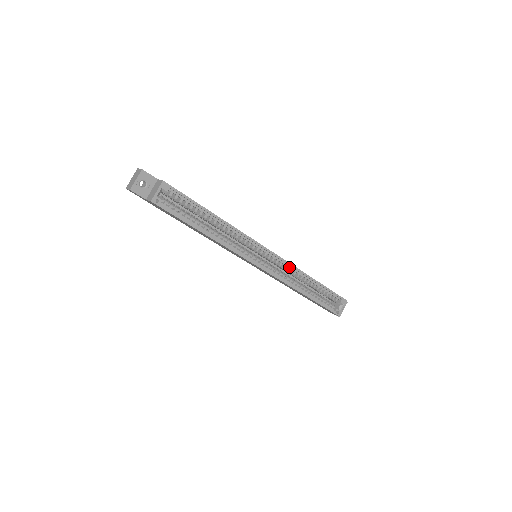
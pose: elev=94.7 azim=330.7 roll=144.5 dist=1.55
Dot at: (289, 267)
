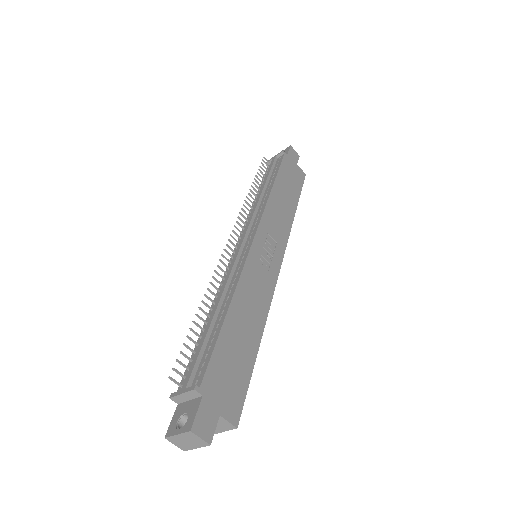
Dot at: occluded
